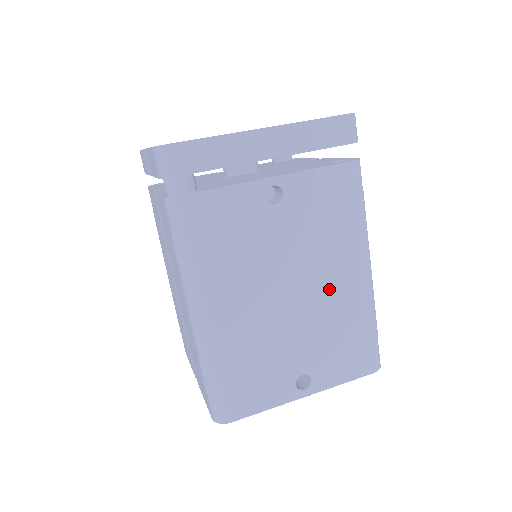
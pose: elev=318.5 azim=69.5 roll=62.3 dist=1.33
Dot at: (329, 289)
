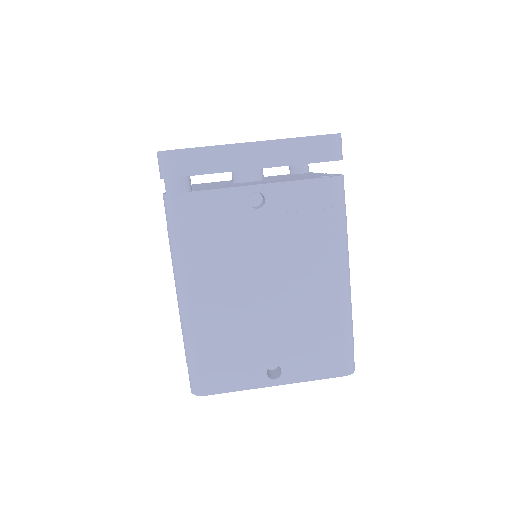
Dot at: (304, 291)
